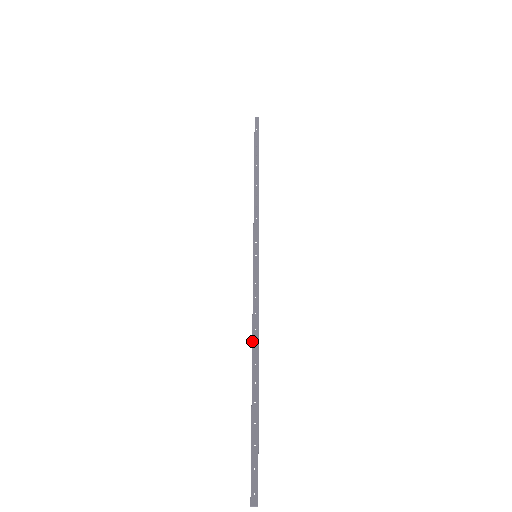
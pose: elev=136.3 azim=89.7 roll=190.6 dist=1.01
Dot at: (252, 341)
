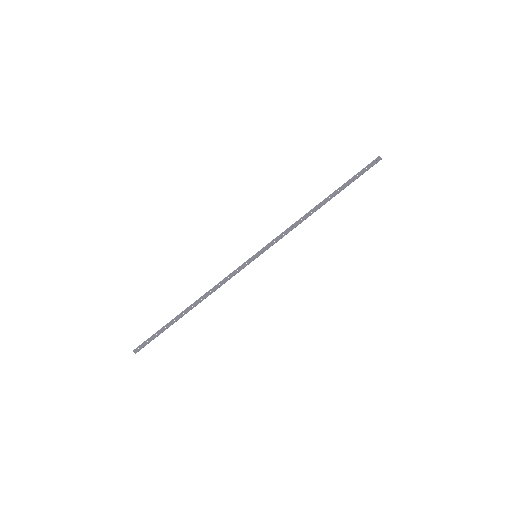
Dot at: (203, 295)
